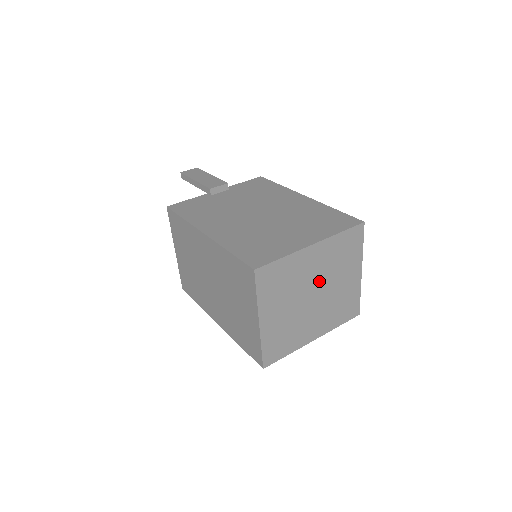
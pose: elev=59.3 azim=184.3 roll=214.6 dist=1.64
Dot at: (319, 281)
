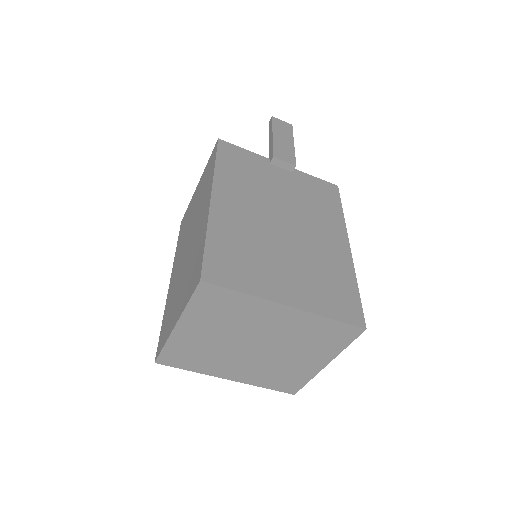
Dot at: (270, 340)
